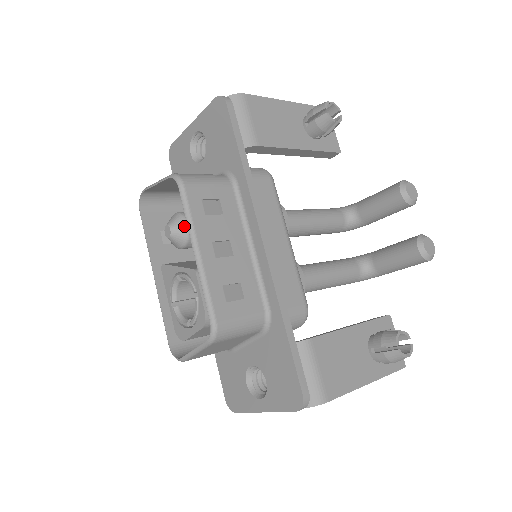
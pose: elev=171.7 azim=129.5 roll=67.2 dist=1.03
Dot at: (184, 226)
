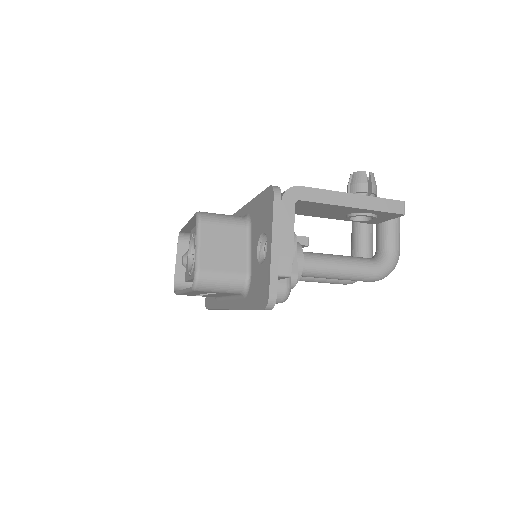
Dot at: occluded
